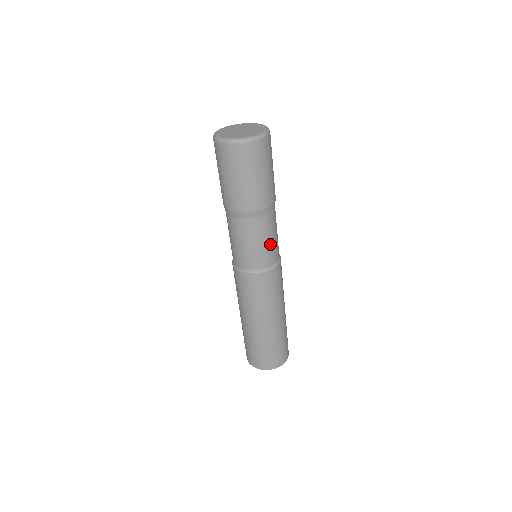
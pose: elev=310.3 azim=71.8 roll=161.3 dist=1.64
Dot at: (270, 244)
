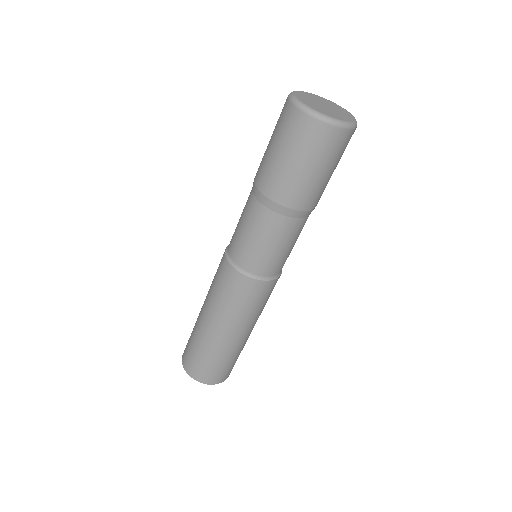
Dot at: occluded
